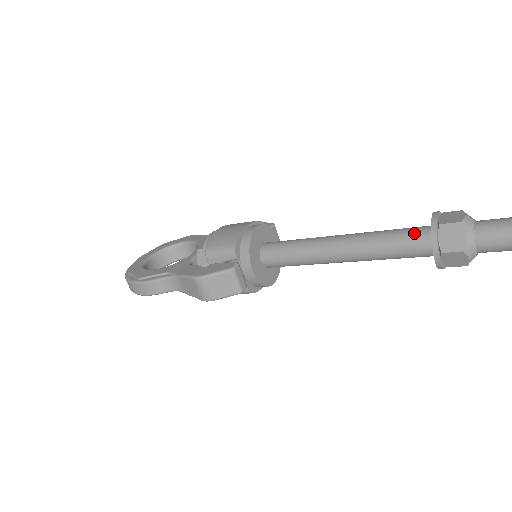
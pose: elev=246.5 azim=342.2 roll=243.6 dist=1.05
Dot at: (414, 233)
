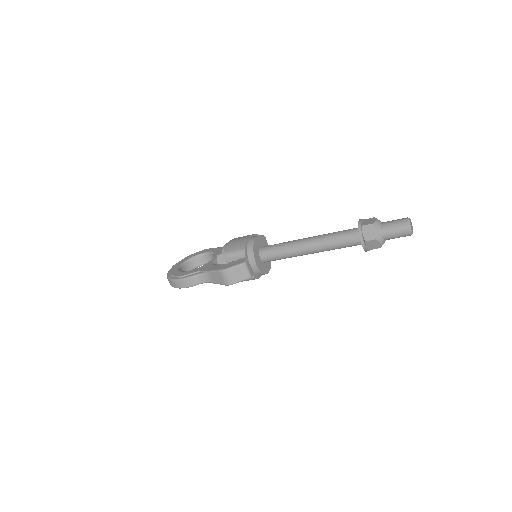
Dot at: (350, 232)
